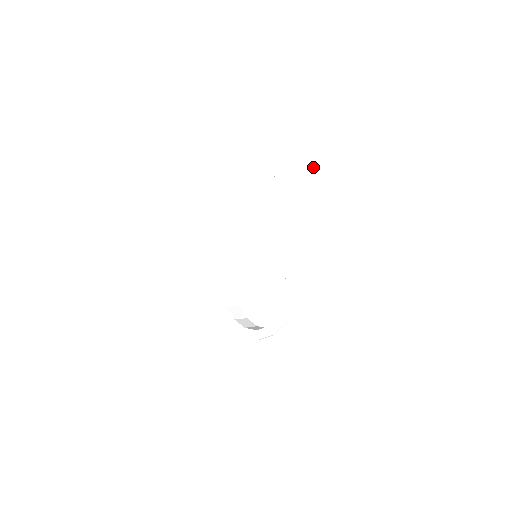
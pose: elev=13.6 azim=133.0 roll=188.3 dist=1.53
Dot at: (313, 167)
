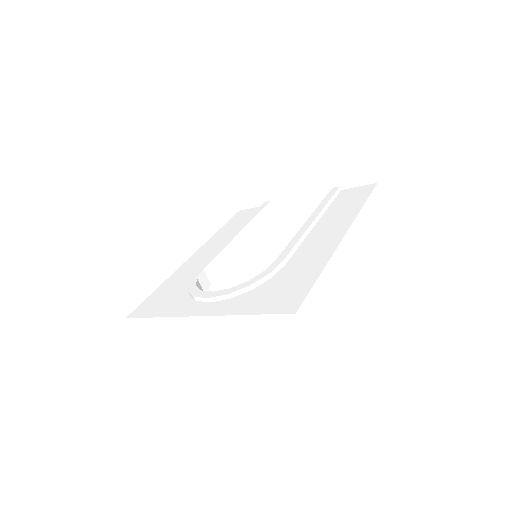
Dot at: (353, 207)
